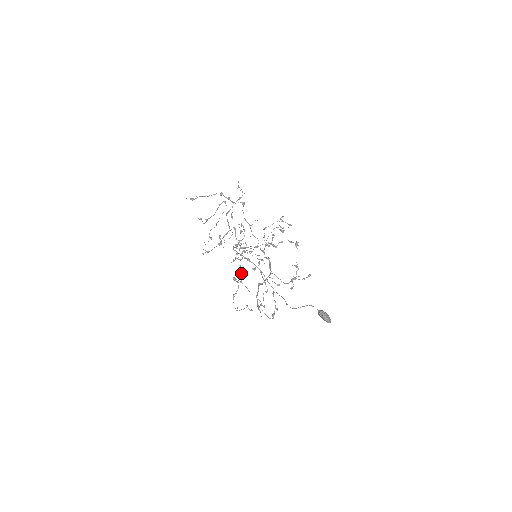
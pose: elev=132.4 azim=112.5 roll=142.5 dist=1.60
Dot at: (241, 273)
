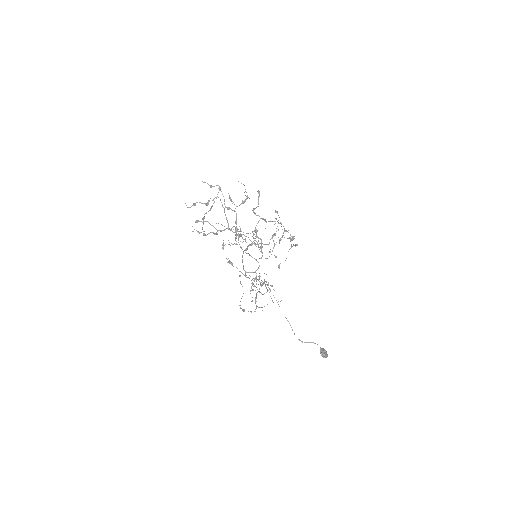
Dot at: occluded
